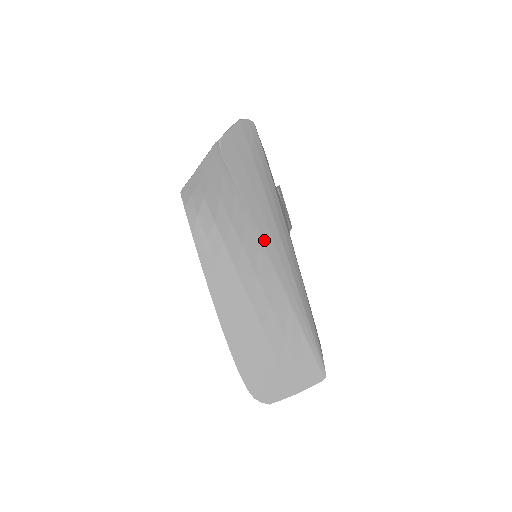
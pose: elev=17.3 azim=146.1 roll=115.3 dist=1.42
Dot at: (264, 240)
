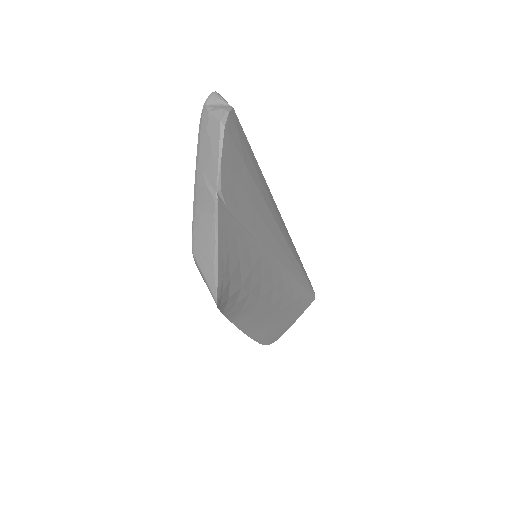
Dot at: (274, 252)
